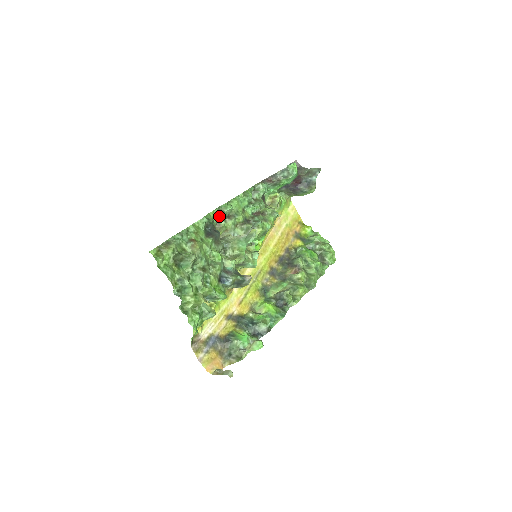
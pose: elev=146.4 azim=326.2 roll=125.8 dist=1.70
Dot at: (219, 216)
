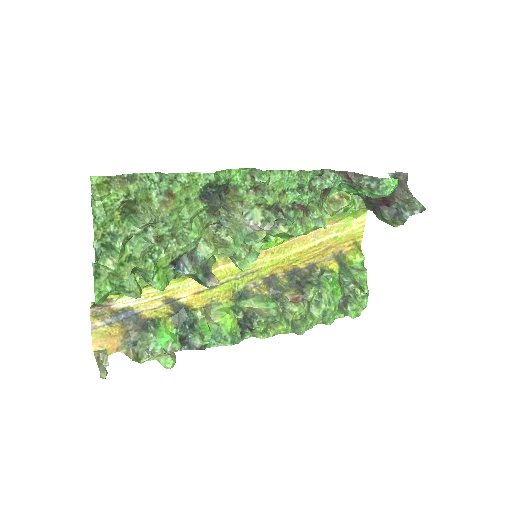
Dot at: (244, 180)
